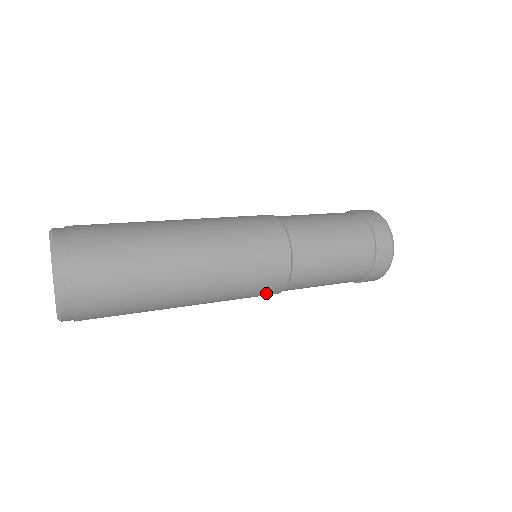
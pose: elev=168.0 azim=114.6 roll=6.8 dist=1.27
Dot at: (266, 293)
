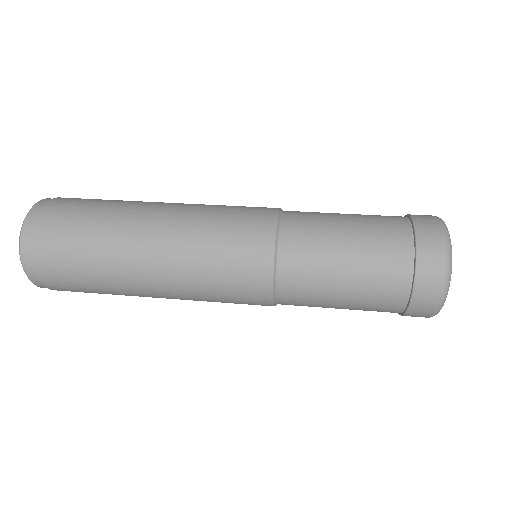
Dot at: (251, 303)
